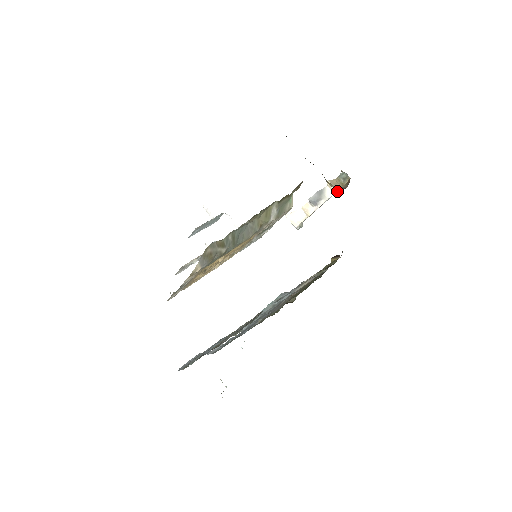
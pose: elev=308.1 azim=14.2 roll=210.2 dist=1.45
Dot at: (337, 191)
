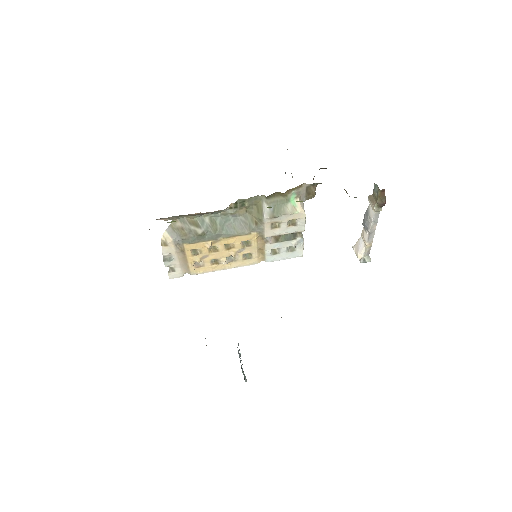
Dot at: (374, 208)
